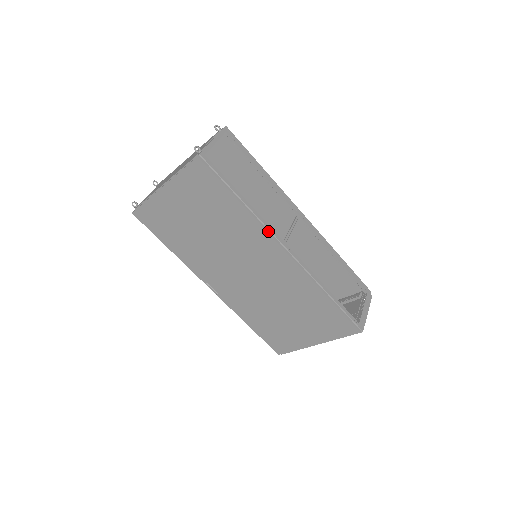
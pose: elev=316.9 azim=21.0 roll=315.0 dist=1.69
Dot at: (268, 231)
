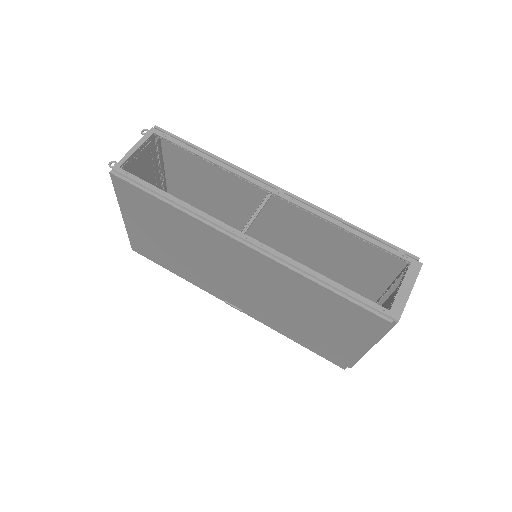
Dot at: (212, 225)
